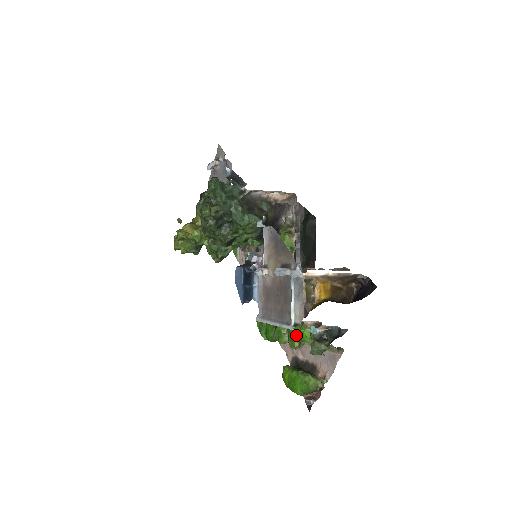
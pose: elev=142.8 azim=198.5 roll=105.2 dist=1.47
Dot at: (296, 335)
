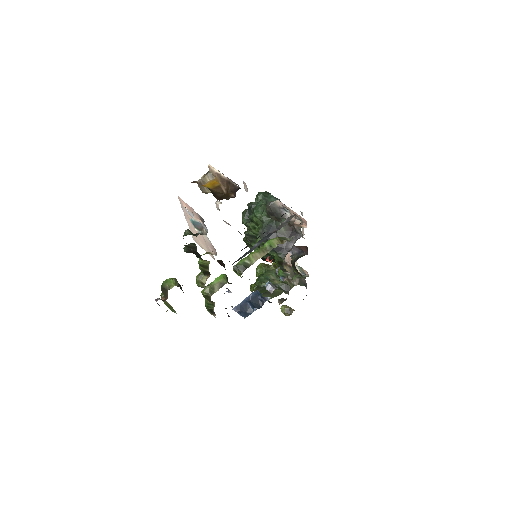
Dot at: occluded
